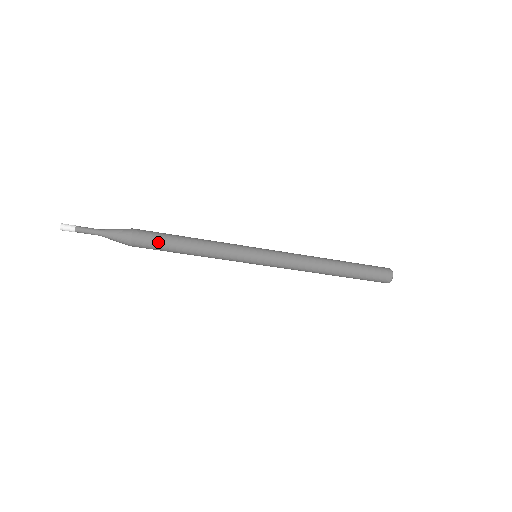
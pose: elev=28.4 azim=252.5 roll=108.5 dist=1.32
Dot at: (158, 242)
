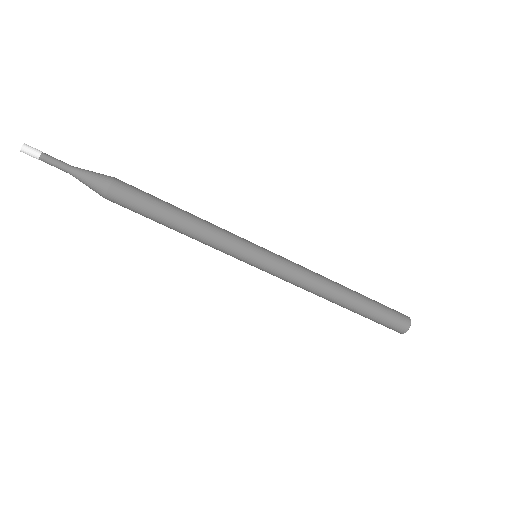
Dot at: (144, 195)
